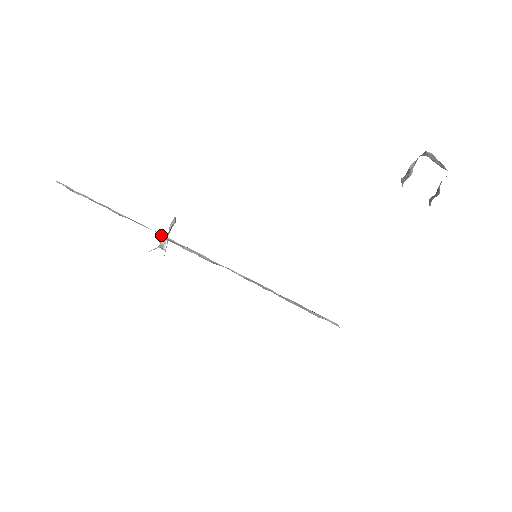
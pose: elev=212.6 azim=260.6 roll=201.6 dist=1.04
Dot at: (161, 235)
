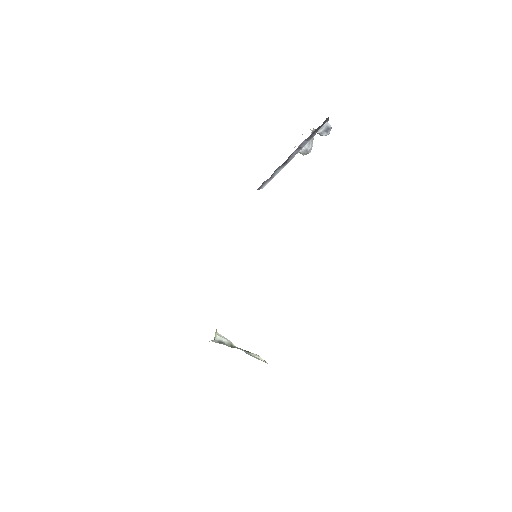
Dot at: occluded
